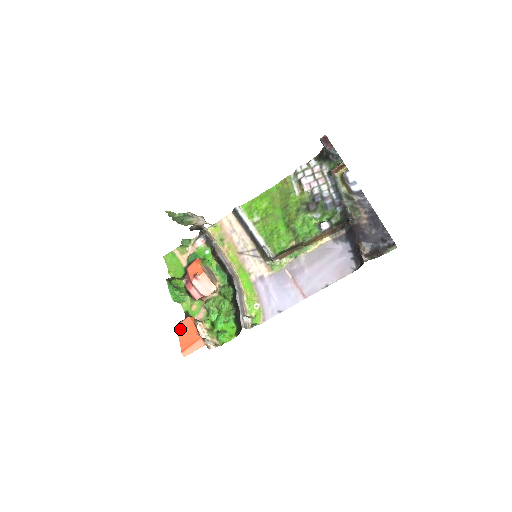
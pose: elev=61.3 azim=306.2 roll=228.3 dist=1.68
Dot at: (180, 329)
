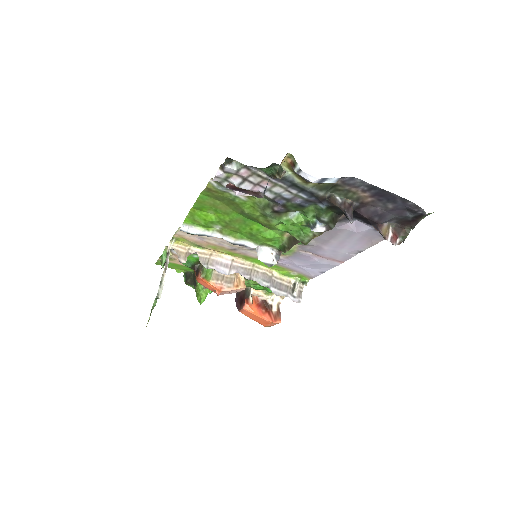
Dot at: (245, 315)
